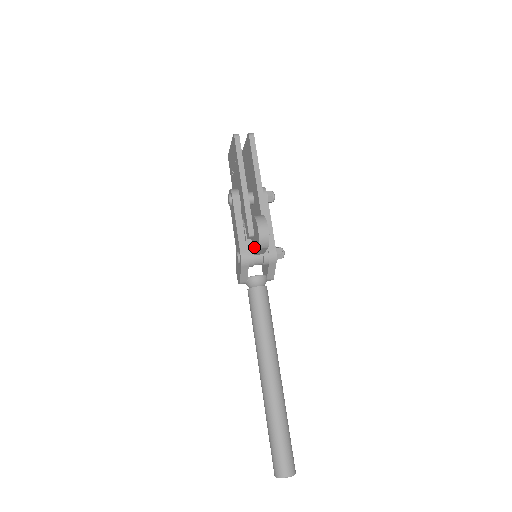
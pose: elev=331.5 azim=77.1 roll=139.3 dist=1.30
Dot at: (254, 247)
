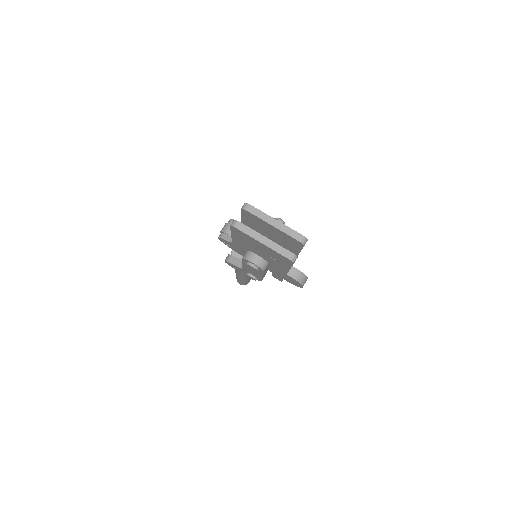
Dot at: occluded
